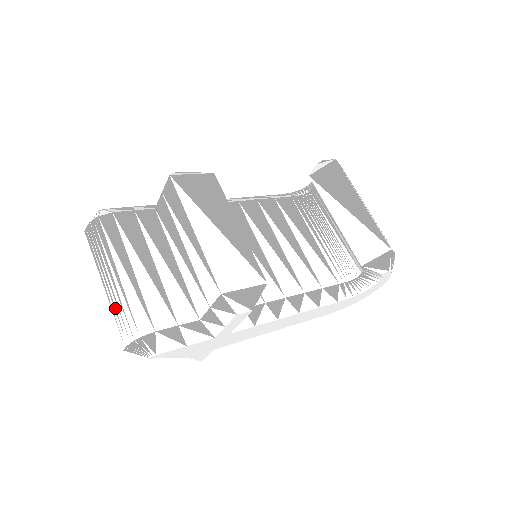
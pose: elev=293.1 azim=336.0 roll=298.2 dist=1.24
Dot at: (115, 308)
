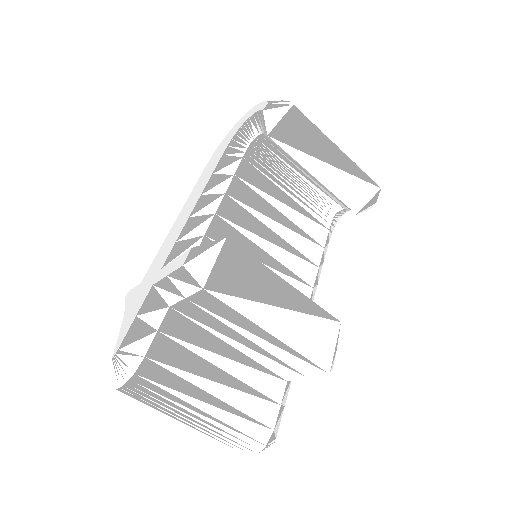
Dot at: (220, 438)
